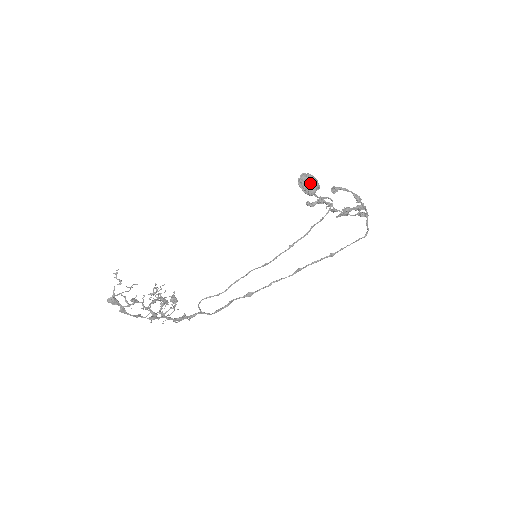
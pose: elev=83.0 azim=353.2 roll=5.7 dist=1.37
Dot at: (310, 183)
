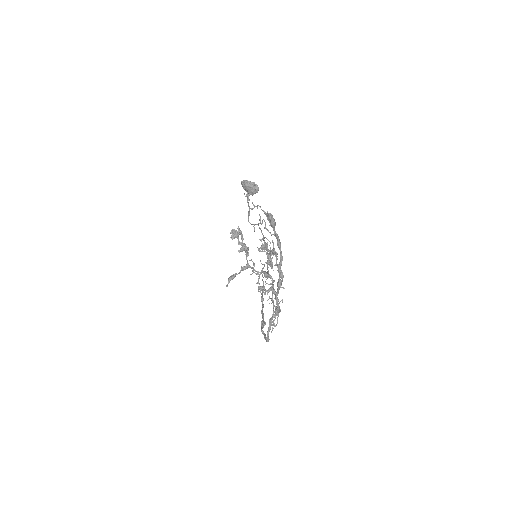
Dot at: (253, 182)
